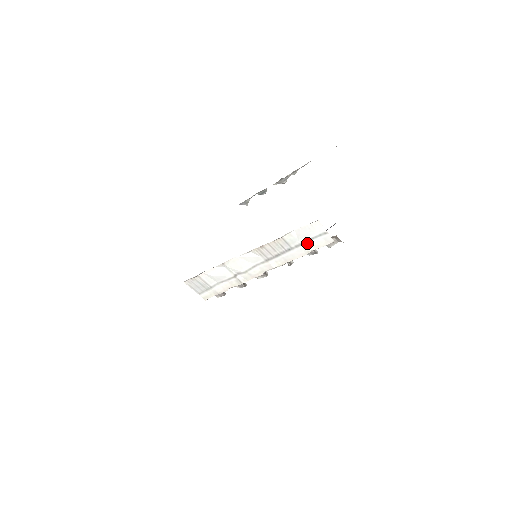
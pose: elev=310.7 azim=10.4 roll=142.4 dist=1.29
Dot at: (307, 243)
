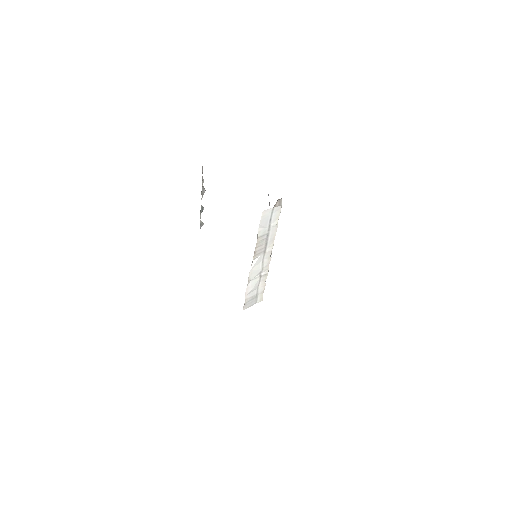
Dot at: (271, 223)
